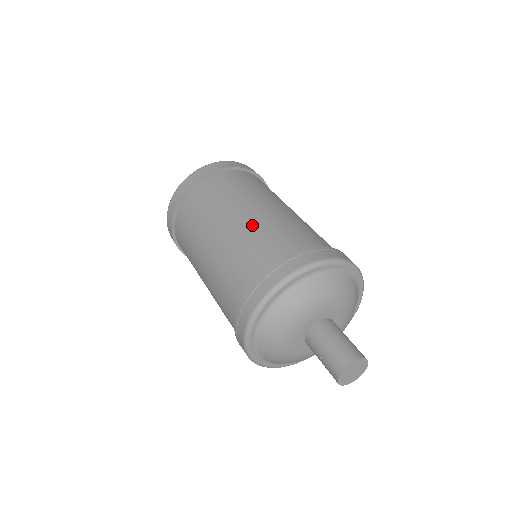
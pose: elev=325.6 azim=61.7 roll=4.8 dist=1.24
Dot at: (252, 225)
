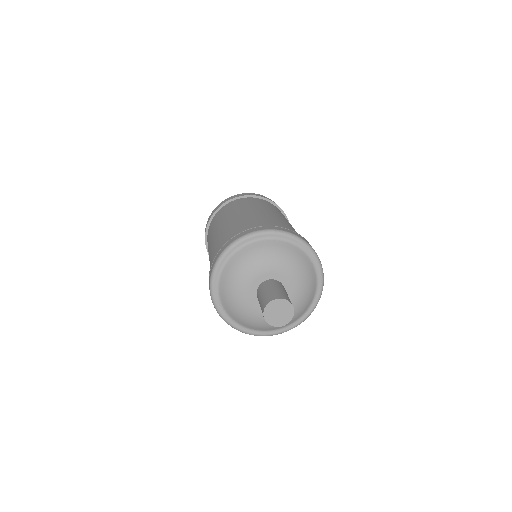
Dot at: (244, 217)
